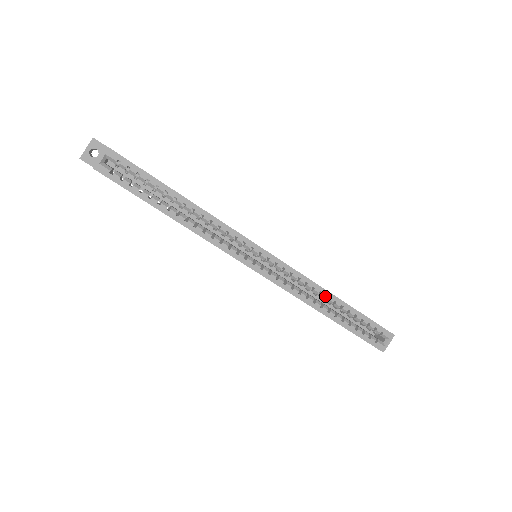
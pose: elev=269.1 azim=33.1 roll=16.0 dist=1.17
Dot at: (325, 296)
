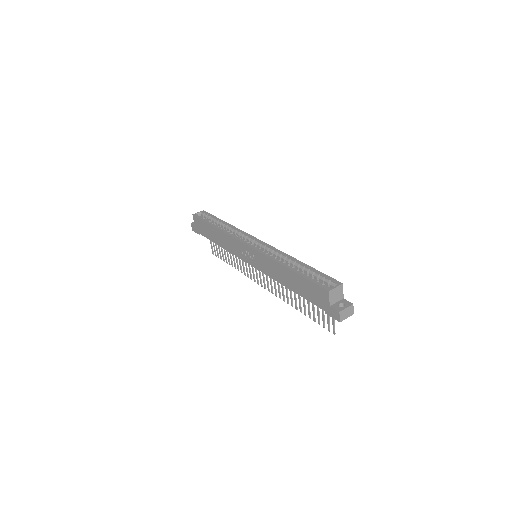
Dot at: (289, 259)
